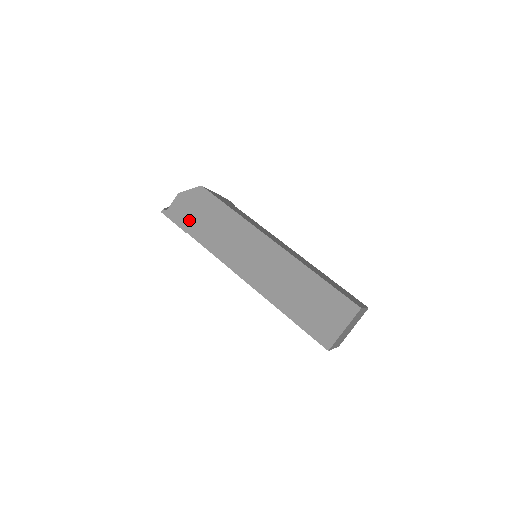
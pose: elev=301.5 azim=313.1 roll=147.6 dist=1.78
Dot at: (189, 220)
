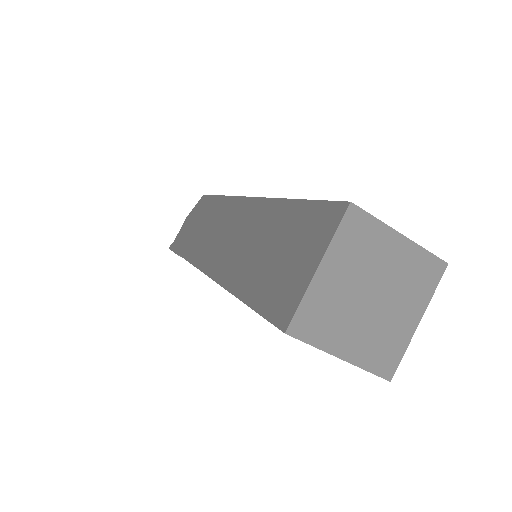
Dot at: (184, 239)
